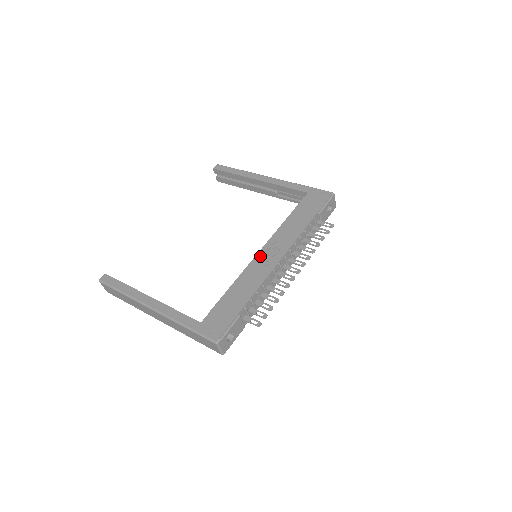
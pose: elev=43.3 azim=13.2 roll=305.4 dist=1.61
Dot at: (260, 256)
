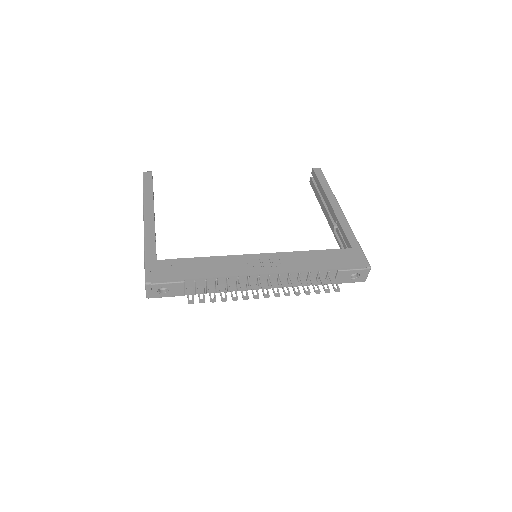
Dot at: (254, 257)
